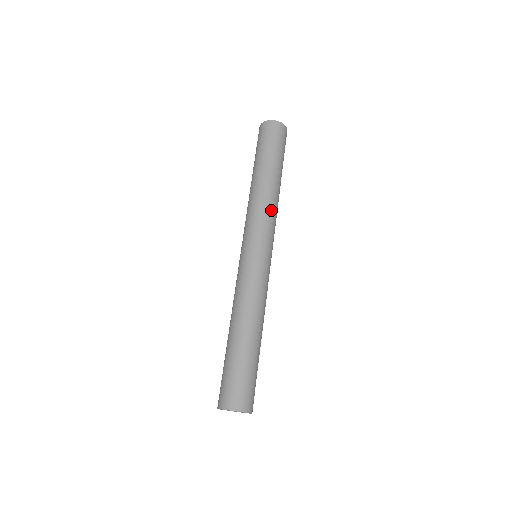
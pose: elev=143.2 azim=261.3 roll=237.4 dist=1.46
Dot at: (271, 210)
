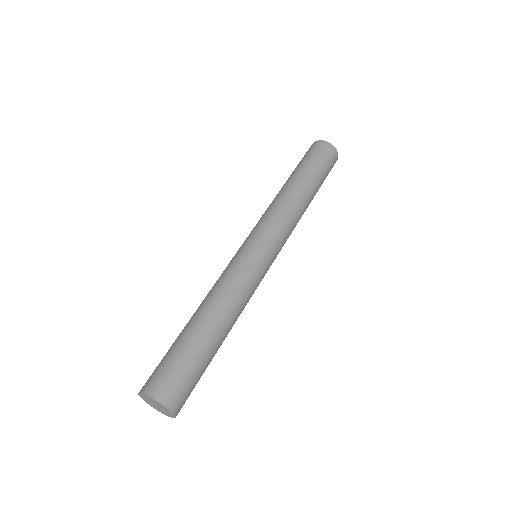
Dot at: (292, 219)
